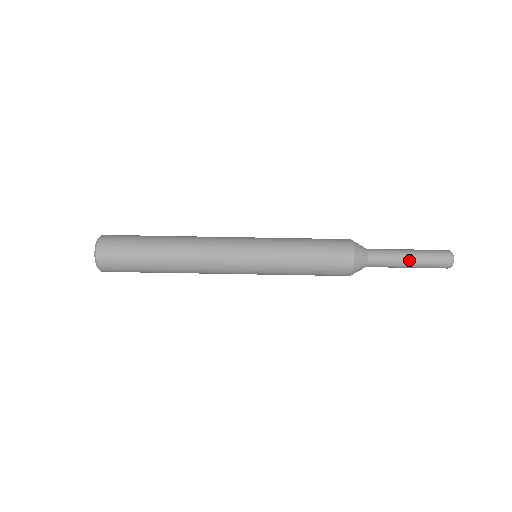
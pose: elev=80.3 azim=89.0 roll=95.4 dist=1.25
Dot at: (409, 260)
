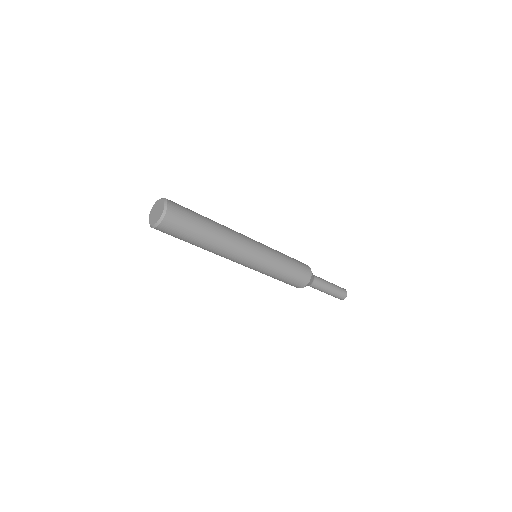
Dot at: (328, 292)
